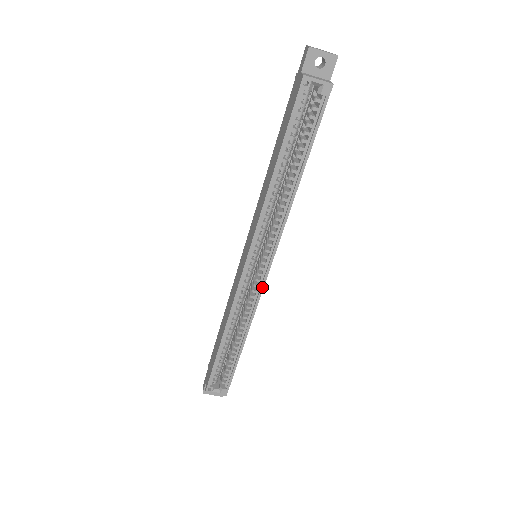
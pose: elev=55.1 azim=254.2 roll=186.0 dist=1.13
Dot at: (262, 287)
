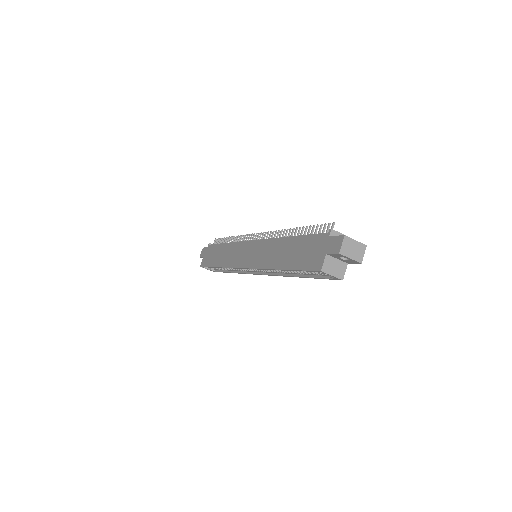
Dot at: occluded
